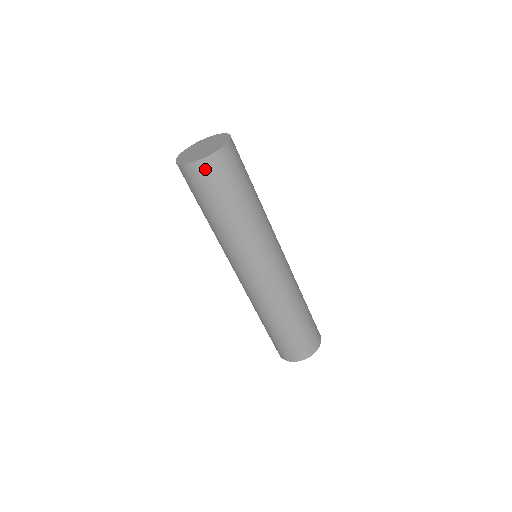
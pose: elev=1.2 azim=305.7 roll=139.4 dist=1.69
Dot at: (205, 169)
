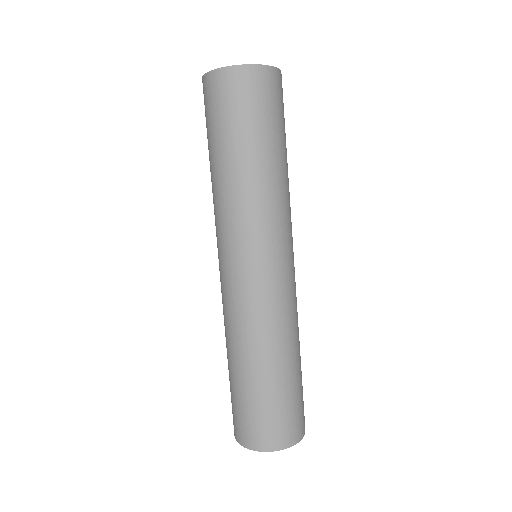
Dot at: (224, 83)
